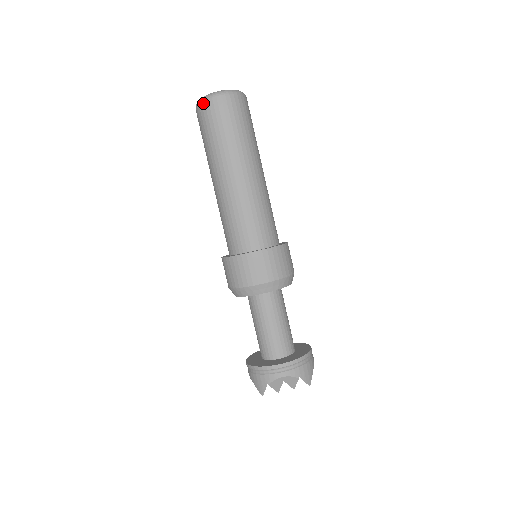
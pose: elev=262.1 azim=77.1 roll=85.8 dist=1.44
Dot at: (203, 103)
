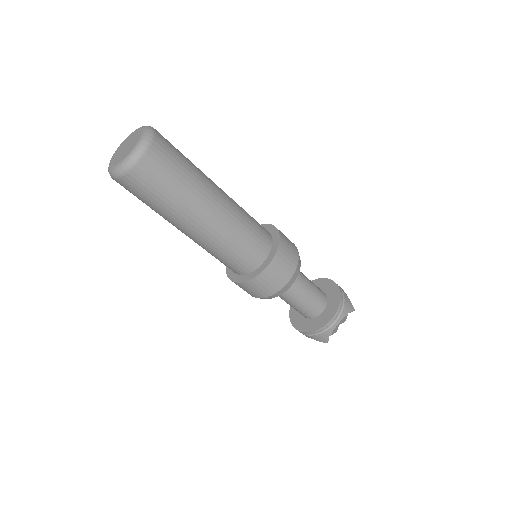
Dot at: (126, 175)
